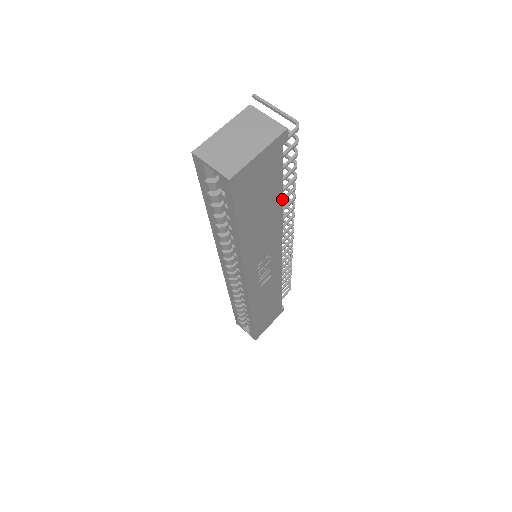
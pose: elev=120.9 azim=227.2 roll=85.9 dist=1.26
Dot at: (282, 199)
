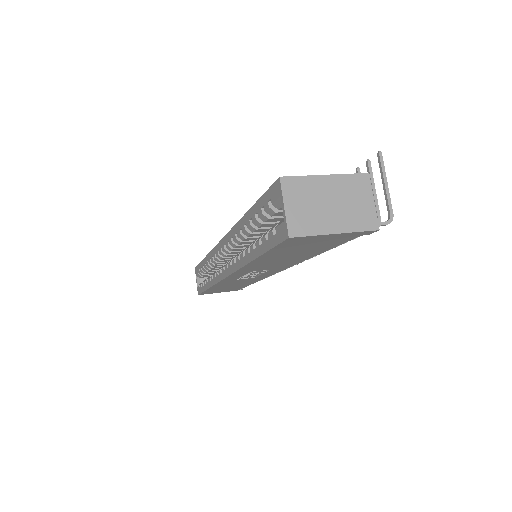
Dot at: (318, 254)
